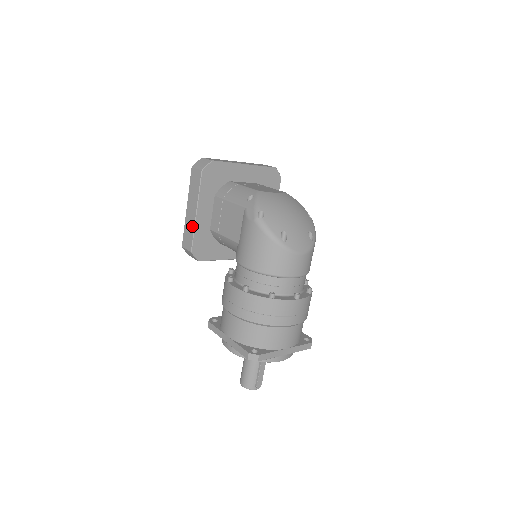
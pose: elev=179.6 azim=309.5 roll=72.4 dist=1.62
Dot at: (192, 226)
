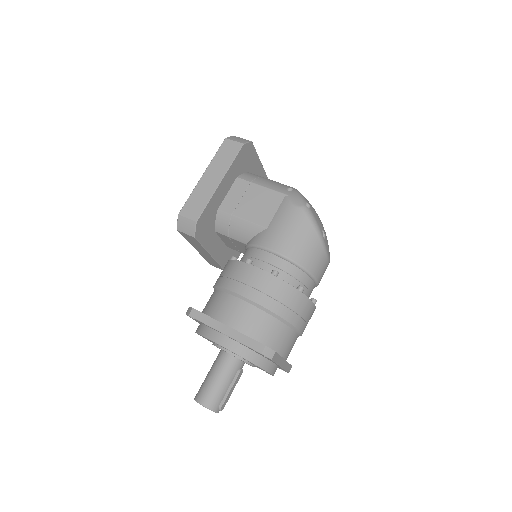
Dot at: (208, 194)
